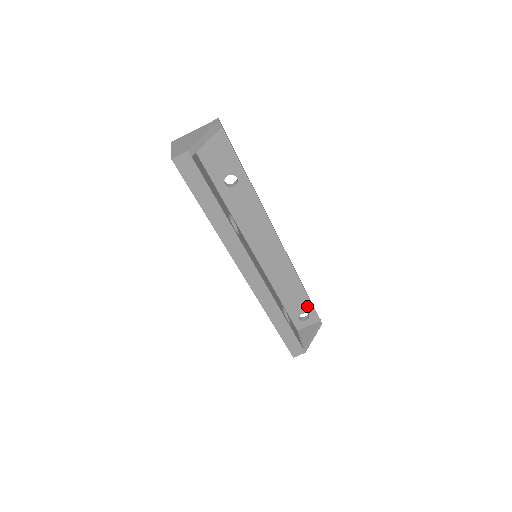
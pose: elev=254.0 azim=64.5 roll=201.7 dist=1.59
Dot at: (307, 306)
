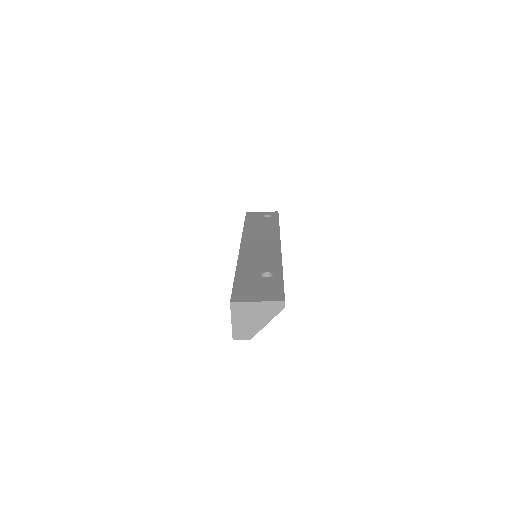
Dot at: occluded
